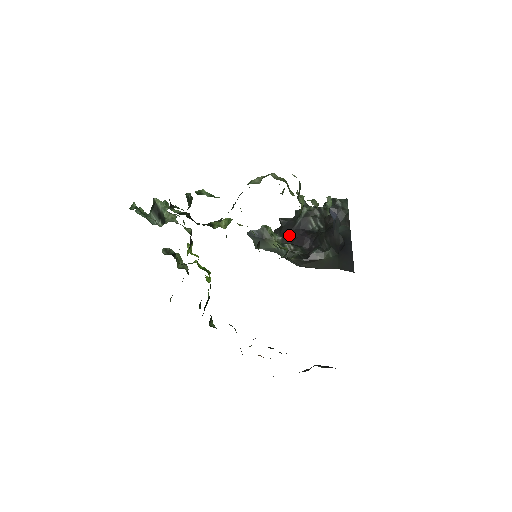
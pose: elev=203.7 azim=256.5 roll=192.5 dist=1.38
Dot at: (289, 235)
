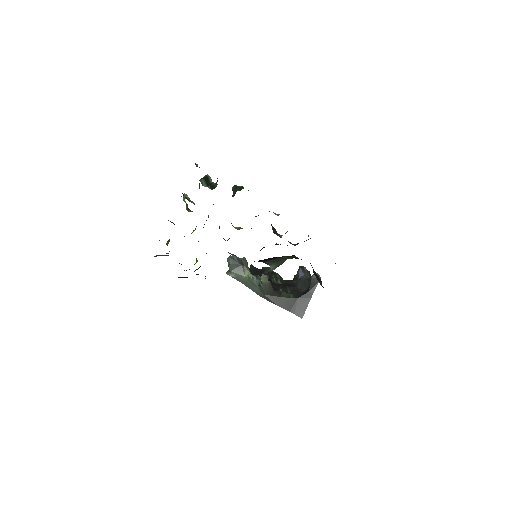
Dot at: occluded
